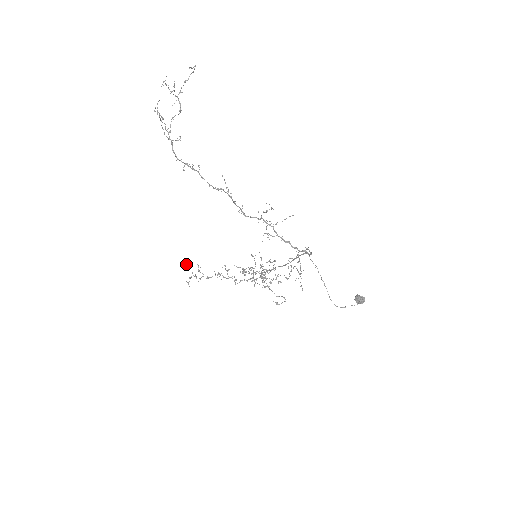
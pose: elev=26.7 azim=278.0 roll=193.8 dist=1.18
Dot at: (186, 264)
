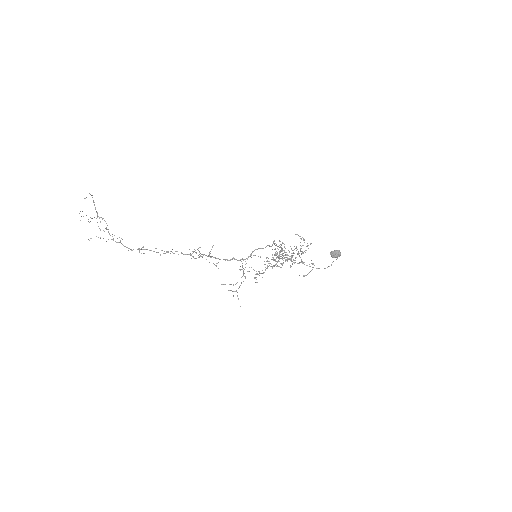
Dot at: occluded
